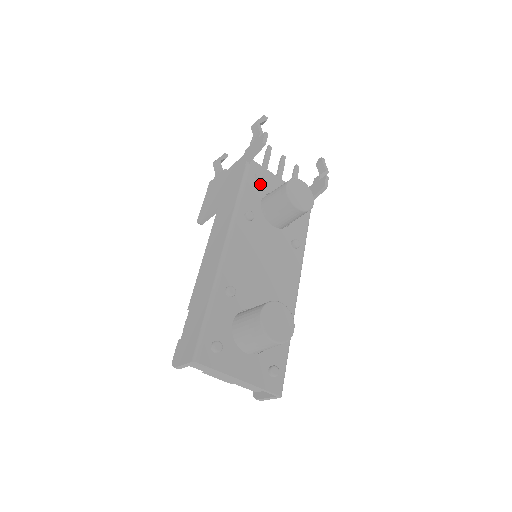
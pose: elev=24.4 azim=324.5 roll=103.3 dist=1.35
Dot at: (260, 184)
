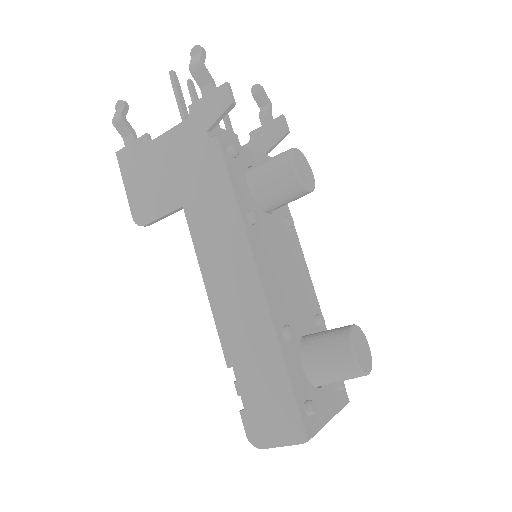
Dot at: (236, 161)
